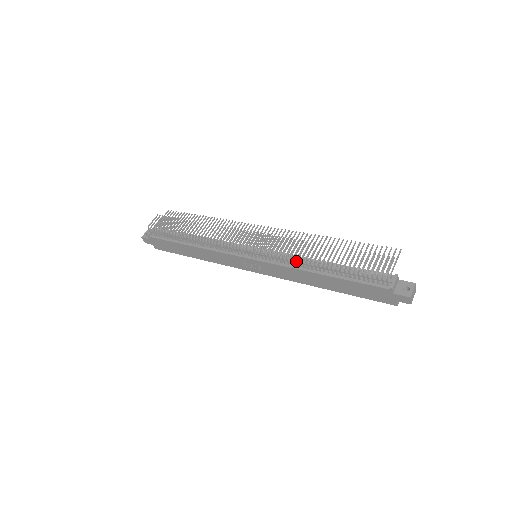
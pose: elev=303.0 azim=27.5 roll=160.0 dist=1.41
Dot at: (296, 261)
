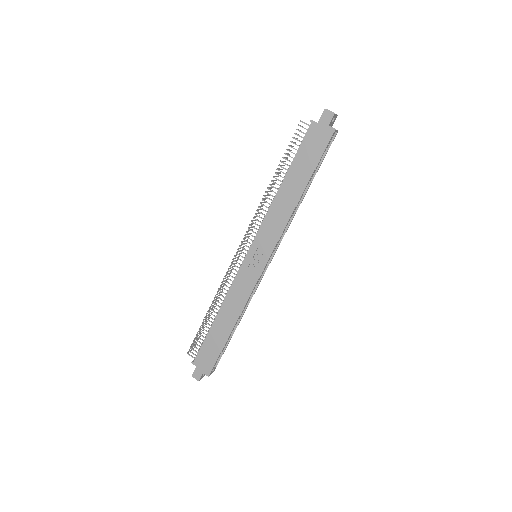
Dot at: (268, 209)
